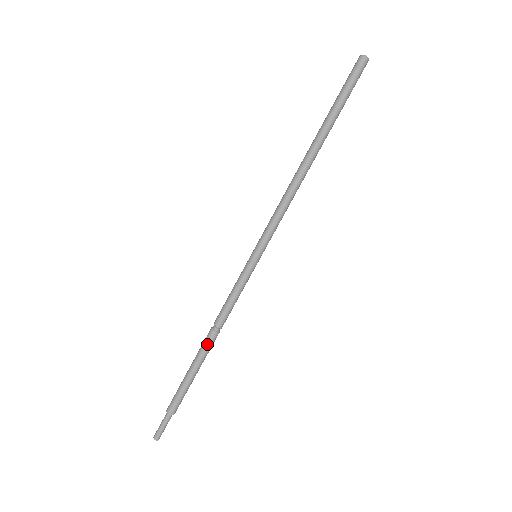
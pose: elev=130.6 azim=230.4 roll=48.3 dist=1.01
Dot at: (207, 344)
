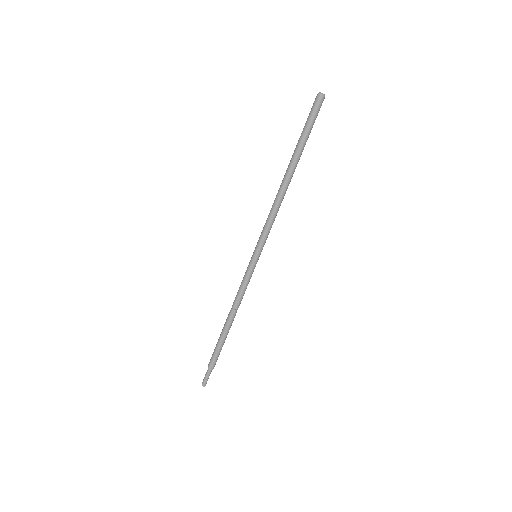
Dot at: (230, 321)
